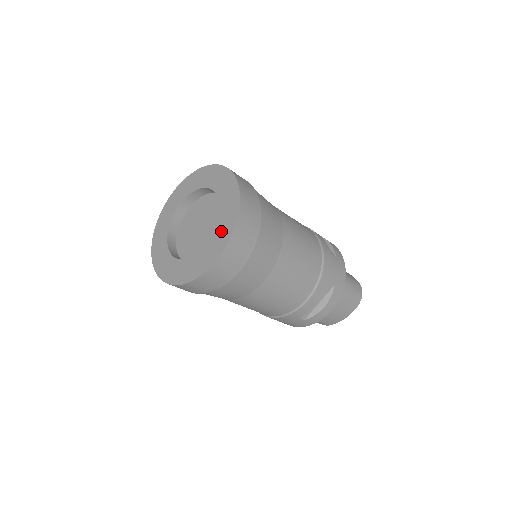
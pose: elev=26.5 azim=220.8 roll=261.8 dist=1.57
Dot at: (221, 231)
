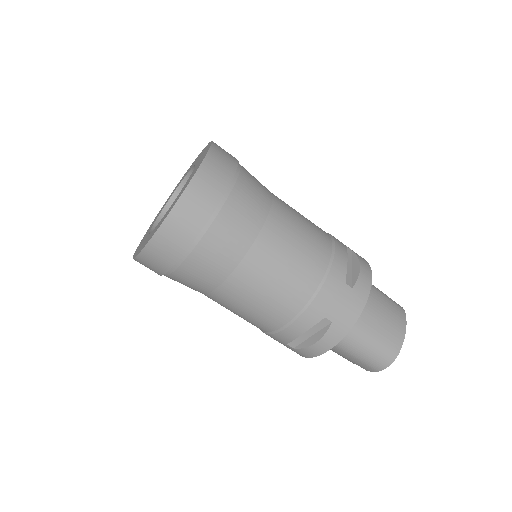
Dot at: occluded
